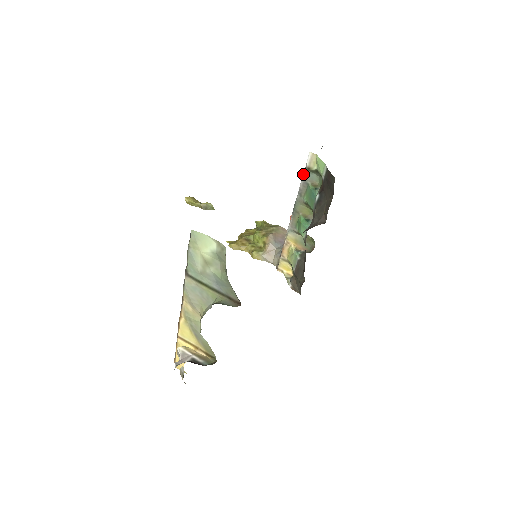
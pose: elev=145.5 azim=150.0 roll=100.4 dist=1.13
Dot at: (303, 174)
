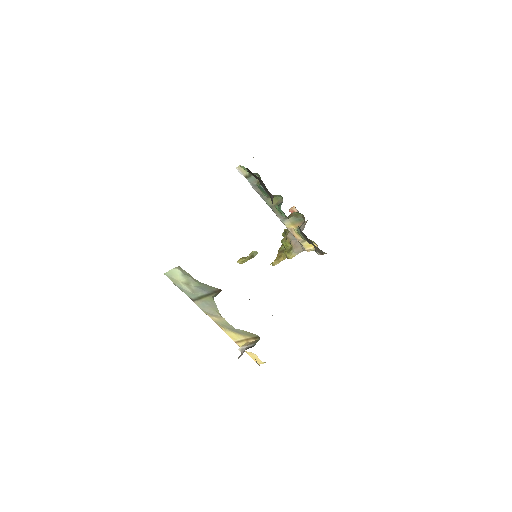
Dot at: occluded
